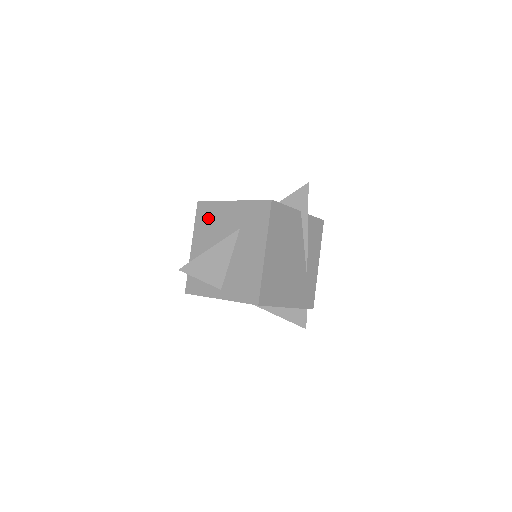
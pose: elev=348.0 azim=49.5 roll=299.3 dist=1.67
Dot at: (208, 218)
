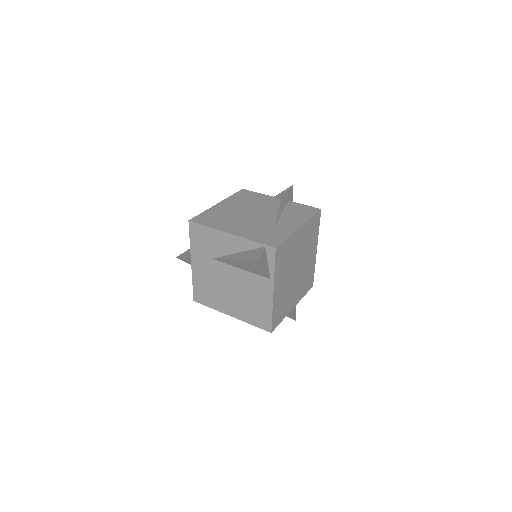
Dot at: occluded
